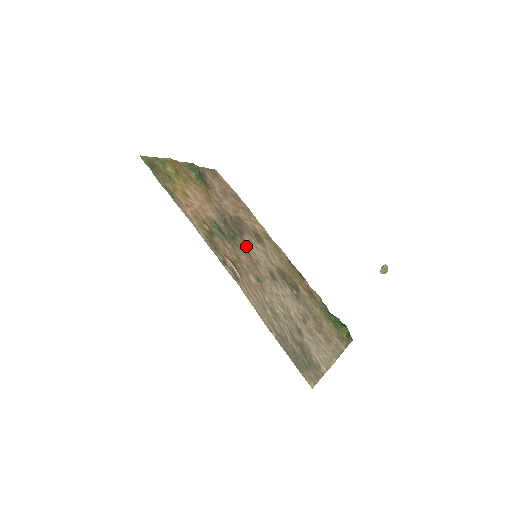
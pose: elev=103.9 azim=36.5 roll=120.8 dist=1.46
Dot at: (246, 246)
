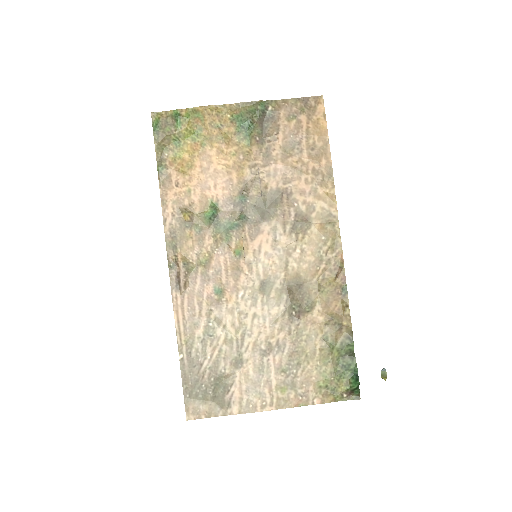
Dot at: (250, 240)
